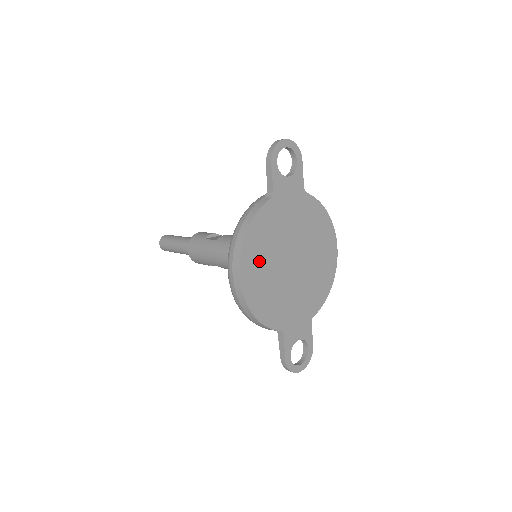
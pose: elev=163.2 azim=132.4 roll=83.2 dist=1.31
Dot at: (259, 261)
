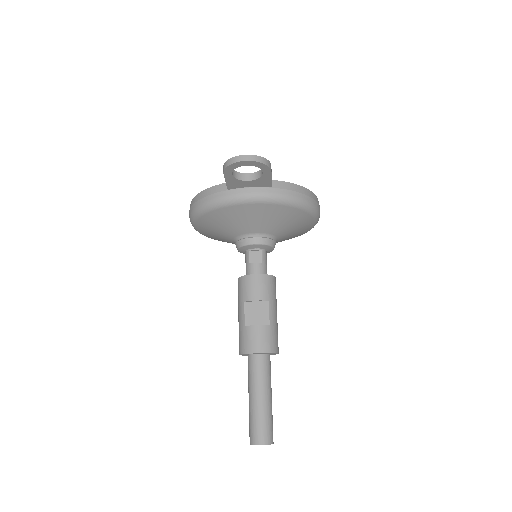
Dot at: occluded
